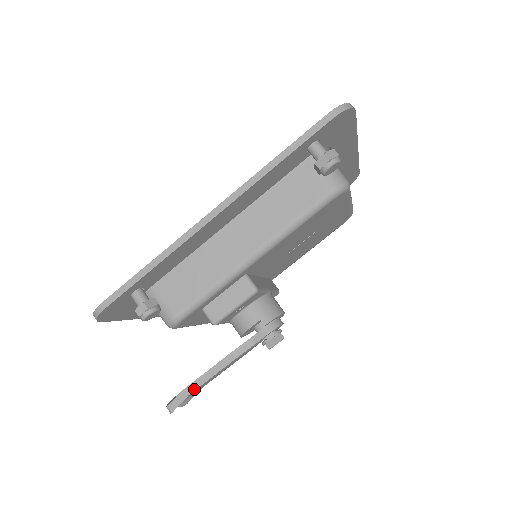
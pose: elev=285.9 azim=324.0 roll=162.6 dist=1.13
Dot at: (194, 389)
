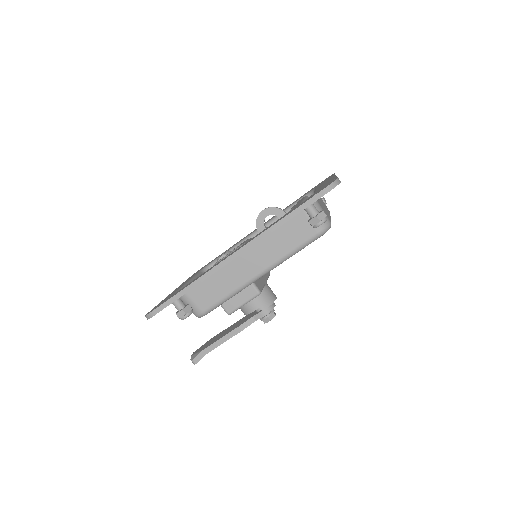
Dot at: (211, 350)
